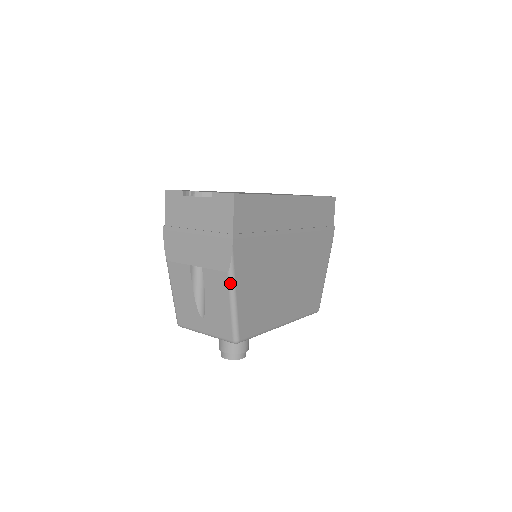
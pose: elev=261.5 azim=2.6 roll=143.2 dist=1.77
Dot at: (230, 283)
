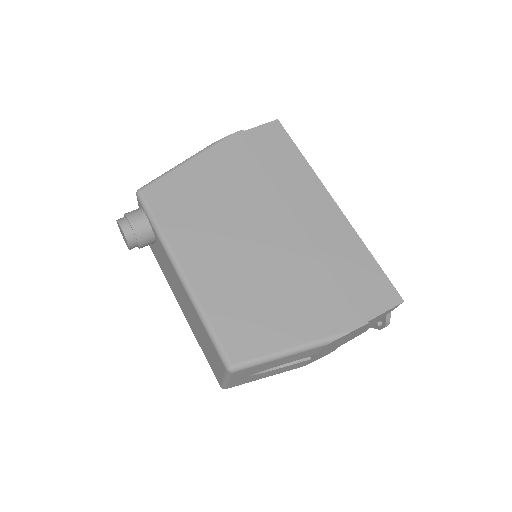
Dot at: (198, 152)
